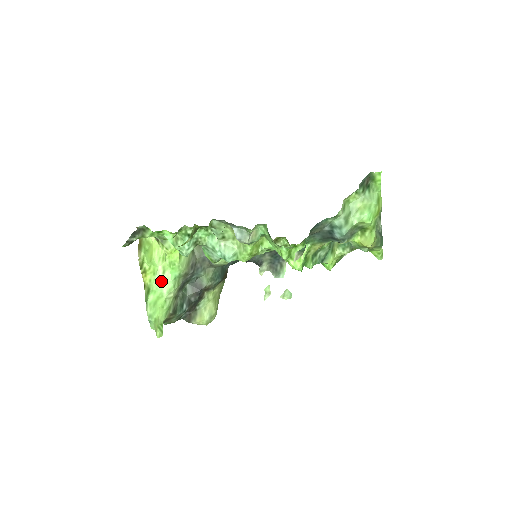
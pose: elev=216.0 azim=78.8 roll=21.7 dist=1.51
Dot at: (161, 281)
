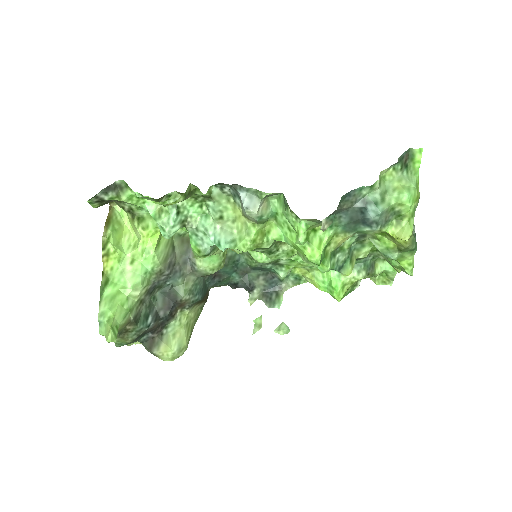
Dot at: (126, 272)
